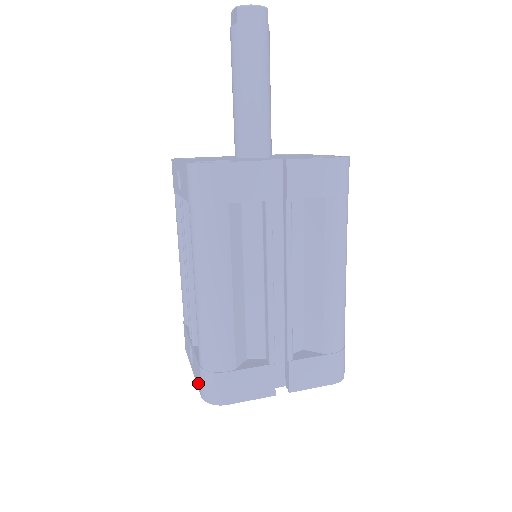
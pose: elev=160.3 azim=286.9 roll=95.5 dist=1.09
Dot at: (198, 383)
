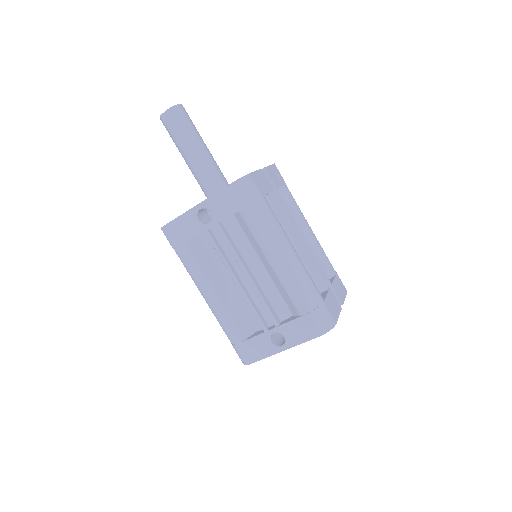
Dot at: (307, 335)
